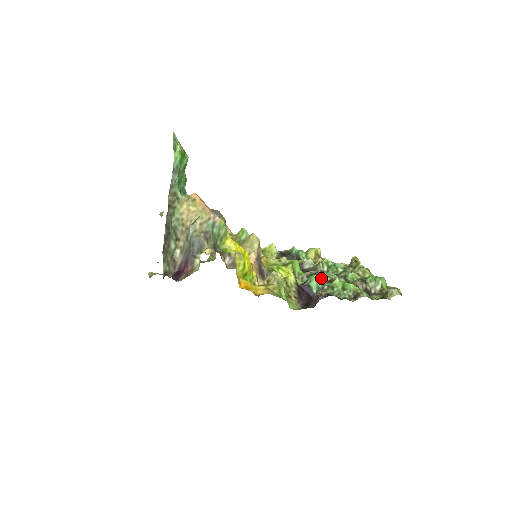
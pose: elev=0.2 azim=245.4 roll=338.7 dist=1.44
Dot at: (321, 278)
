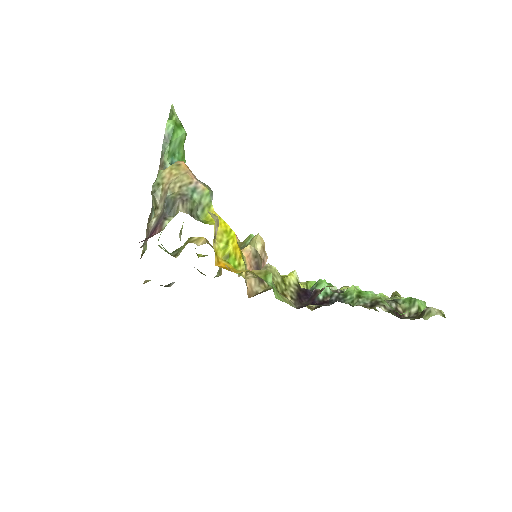
Dot at: occluded
